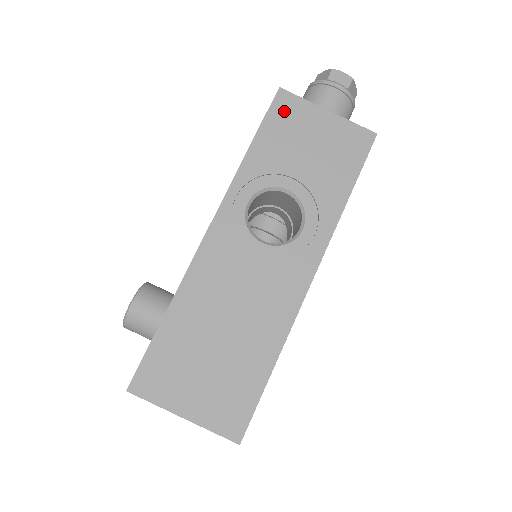
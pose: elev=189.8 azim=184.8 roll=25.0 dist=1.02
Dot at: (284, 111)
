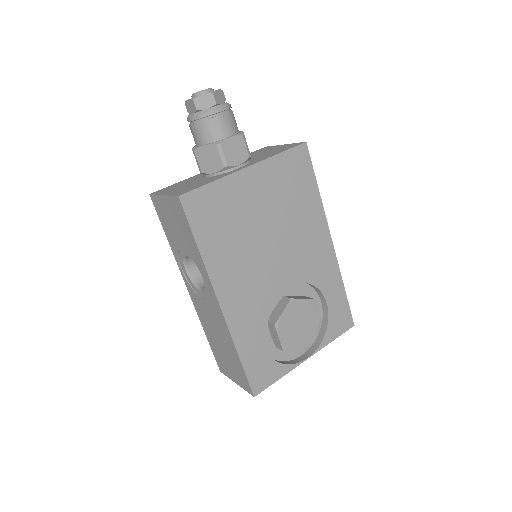
Dot at: (158, 208)
